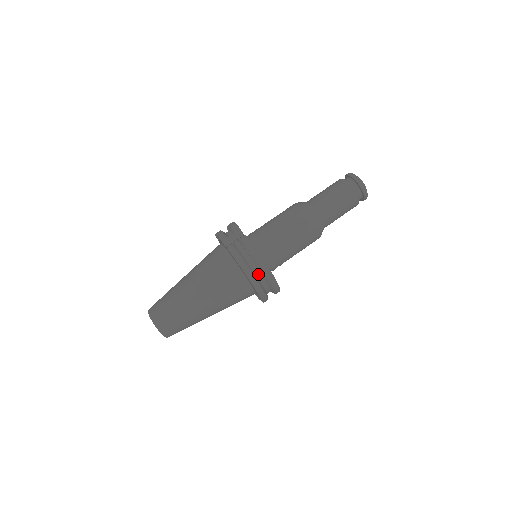
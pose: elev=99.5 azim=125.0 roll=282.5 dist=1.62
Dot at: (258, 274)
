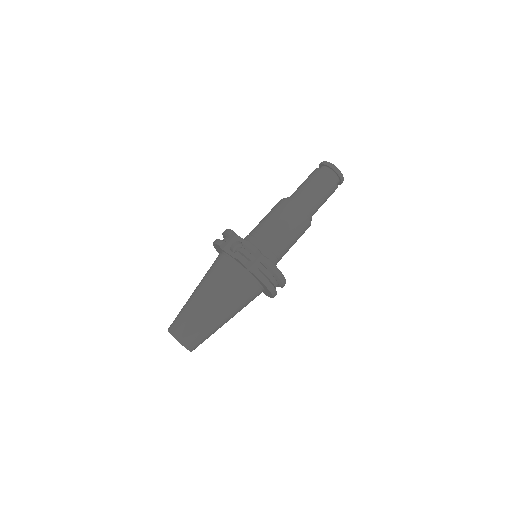
Dot at: (276, 285)
